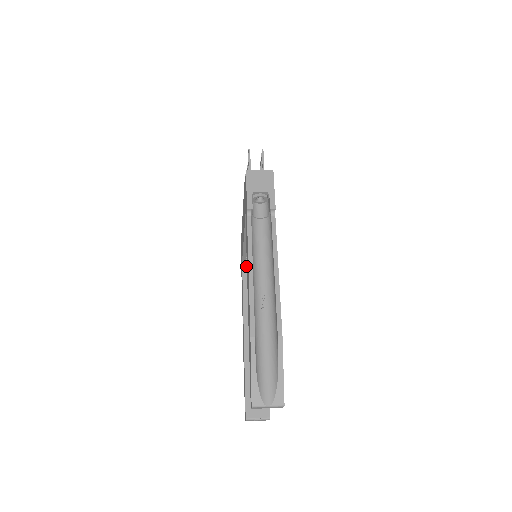
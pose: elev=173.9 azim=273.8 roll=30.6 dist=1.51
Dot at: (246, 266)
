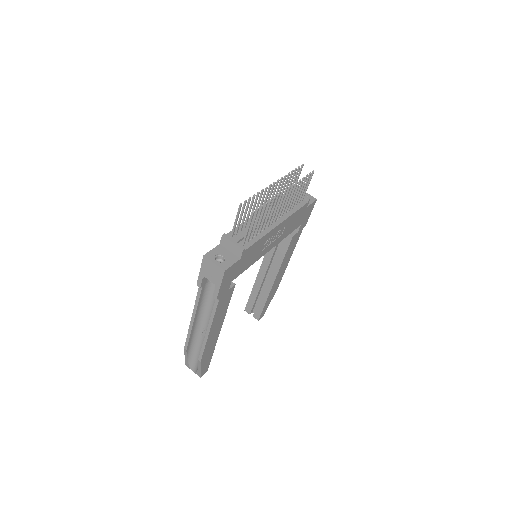
Dot at: occluded
